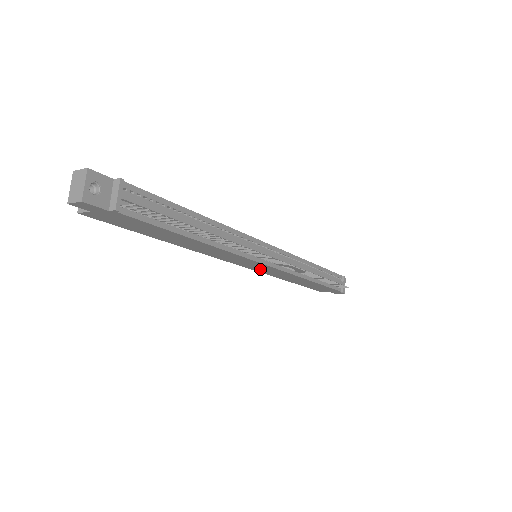
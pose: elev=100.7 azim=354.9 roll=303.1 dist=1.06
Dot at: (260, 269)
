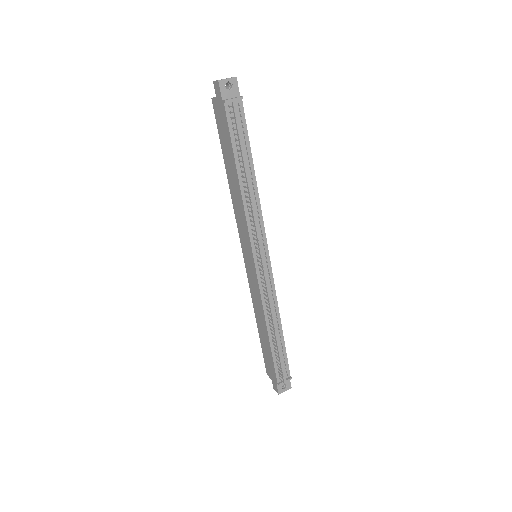
Dot at: (250, 271)
